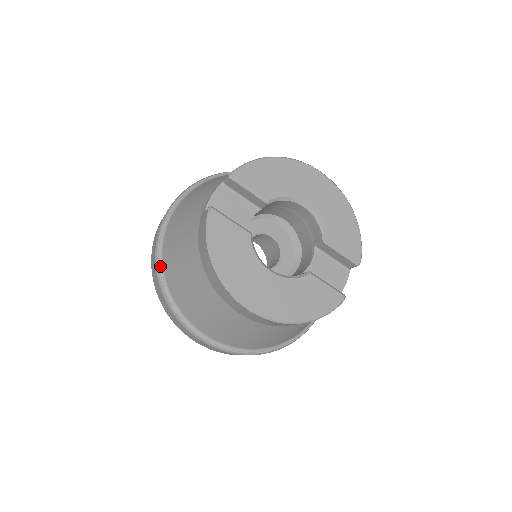
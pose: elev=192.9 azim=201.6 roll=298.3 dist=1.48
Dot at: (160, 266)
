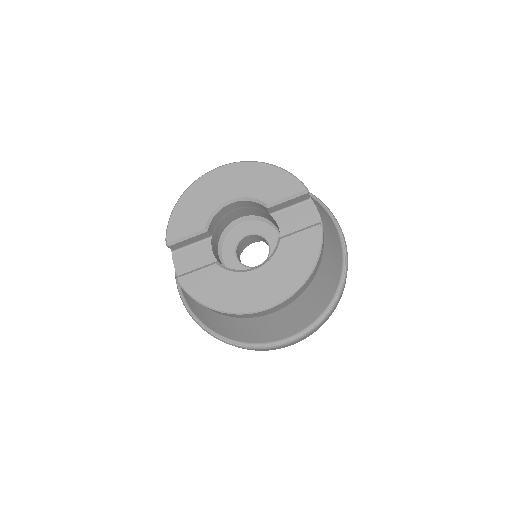
Dot at: (210, 331)
